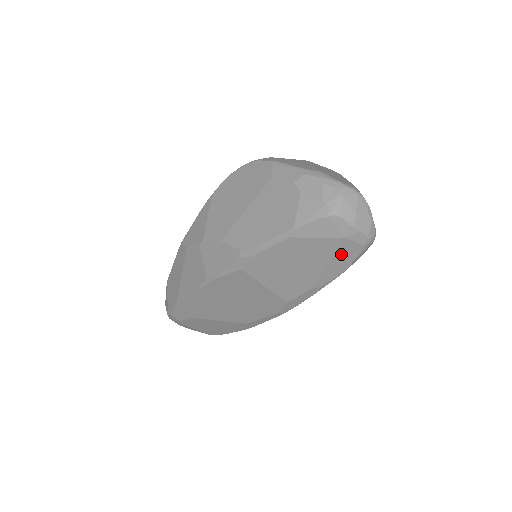
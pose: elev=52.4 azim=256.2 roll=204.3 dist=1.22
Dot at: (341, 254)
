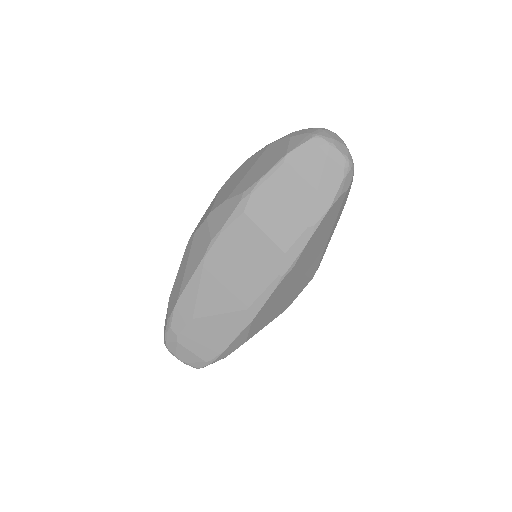
Dot at: (327, 178)
